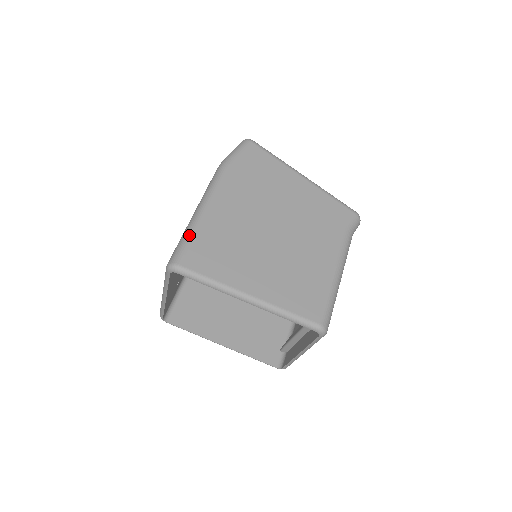
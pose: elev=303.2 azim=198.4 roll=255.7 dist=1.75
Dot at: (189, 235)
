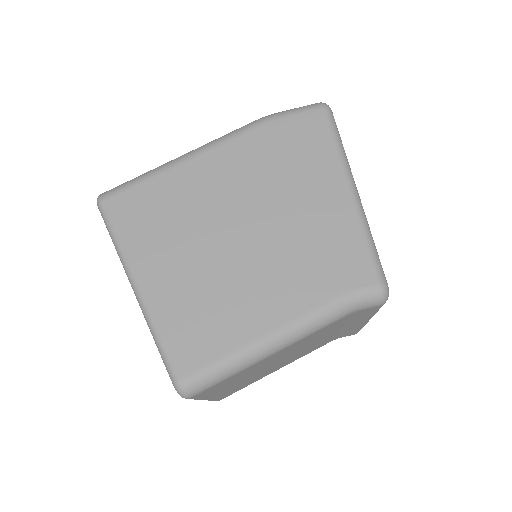
Dot at: (143, 176)
